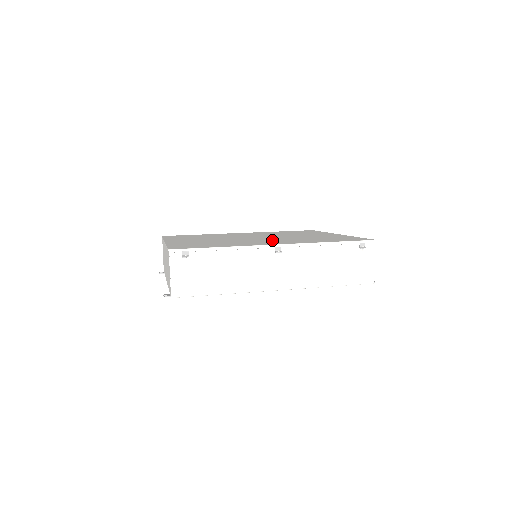
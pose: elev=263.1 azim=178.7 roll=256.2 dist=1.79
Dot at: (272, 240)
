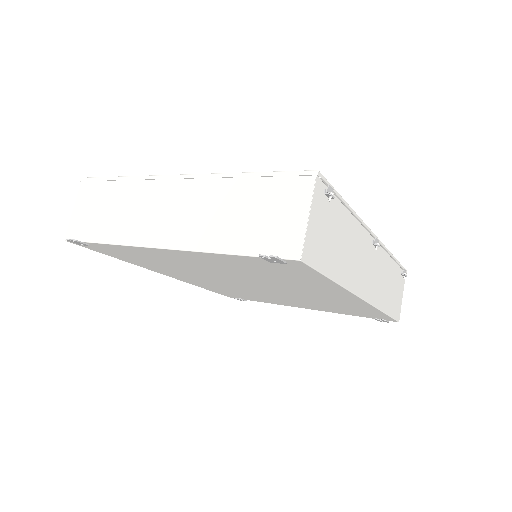
Dot at: occluded
